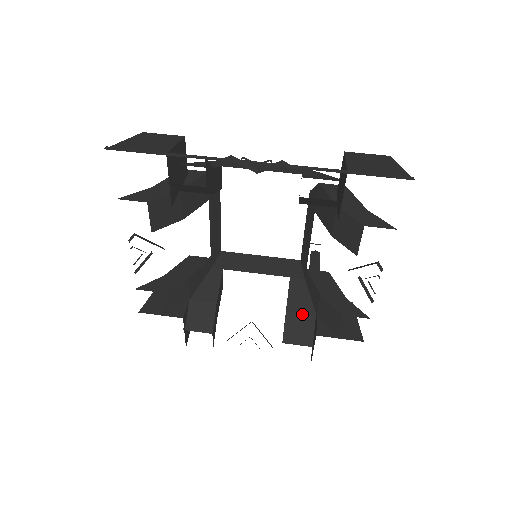
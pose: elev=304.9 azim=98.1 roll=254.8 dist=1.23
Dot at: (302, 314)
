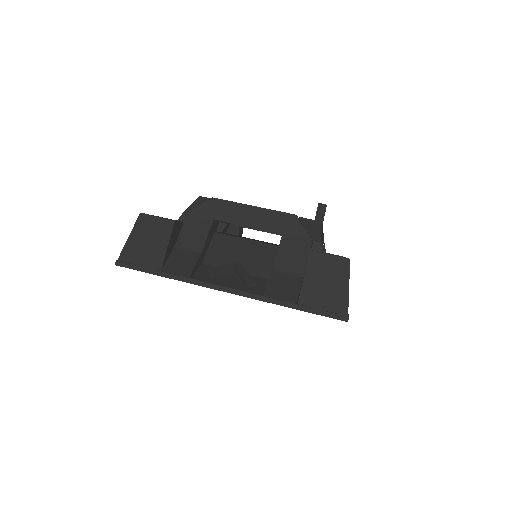
Dot at: occluded
